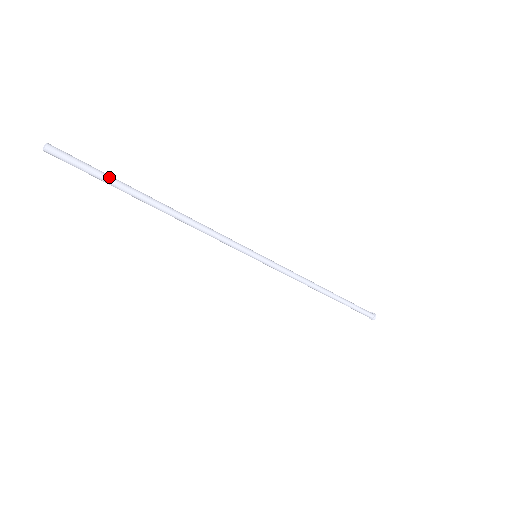
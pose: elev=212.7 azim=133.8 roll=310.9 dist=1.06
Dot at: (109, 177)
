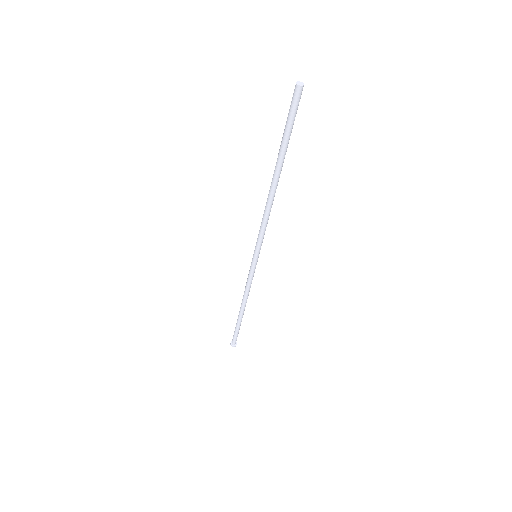
Dot at: (289, 135)
